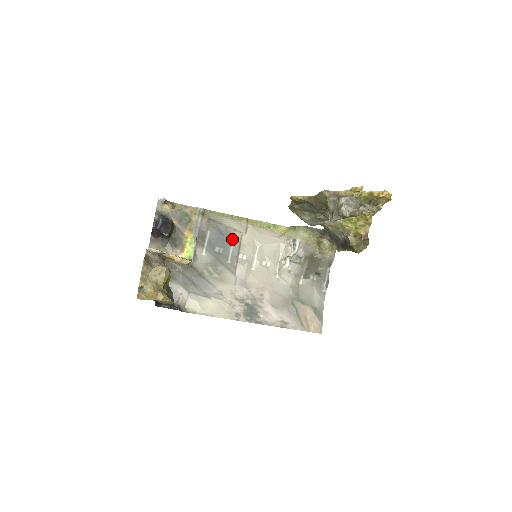
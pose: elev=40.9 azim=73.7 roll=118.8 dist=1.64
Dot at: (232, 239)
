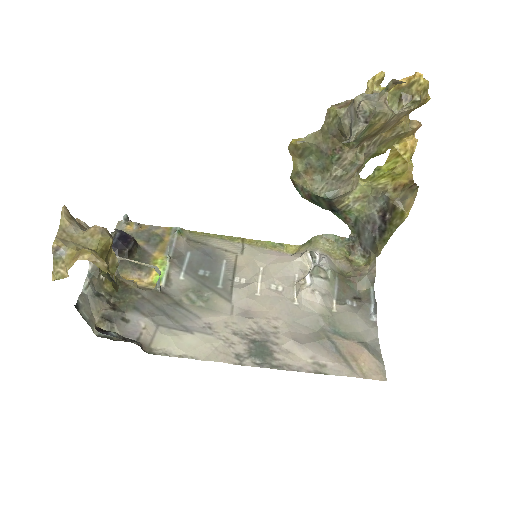
Dot at: (223, 260)
